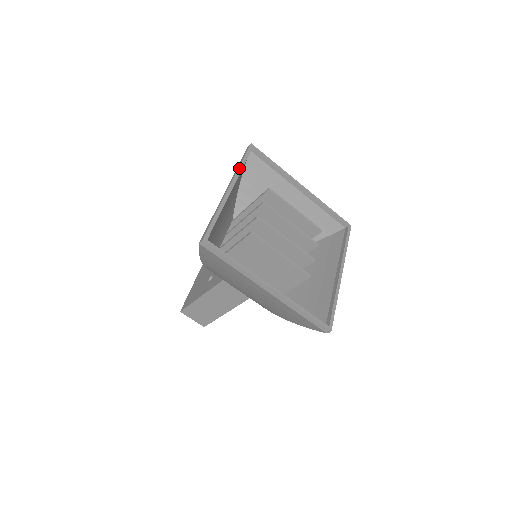
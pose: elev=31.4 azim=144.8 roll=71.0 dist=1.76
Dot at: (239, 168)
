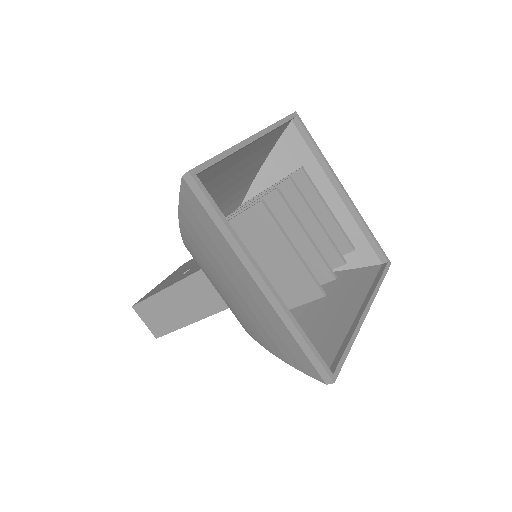
Dot at: (272, 125)
